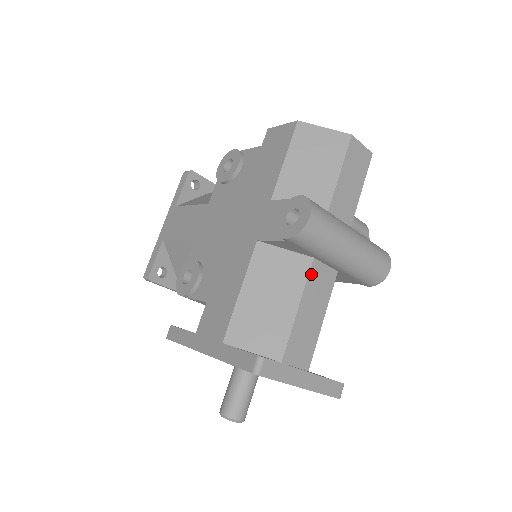
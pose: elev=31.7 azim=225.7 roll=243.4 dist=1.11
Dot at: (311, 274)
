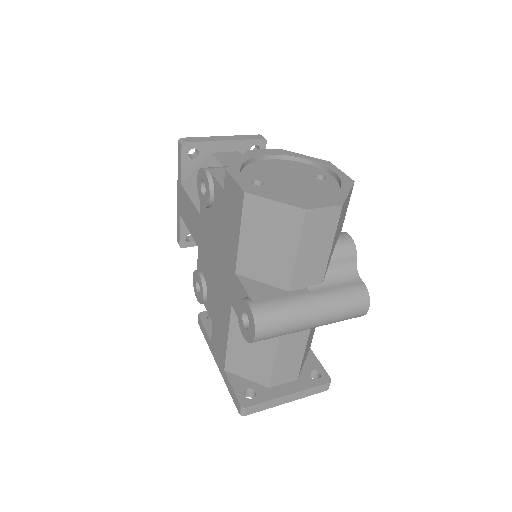
Dot at: occluded
